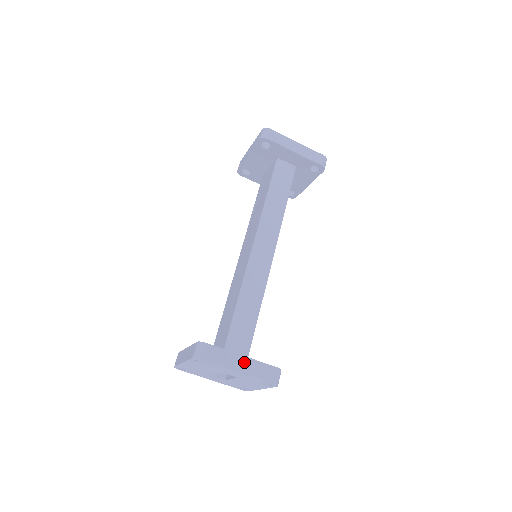
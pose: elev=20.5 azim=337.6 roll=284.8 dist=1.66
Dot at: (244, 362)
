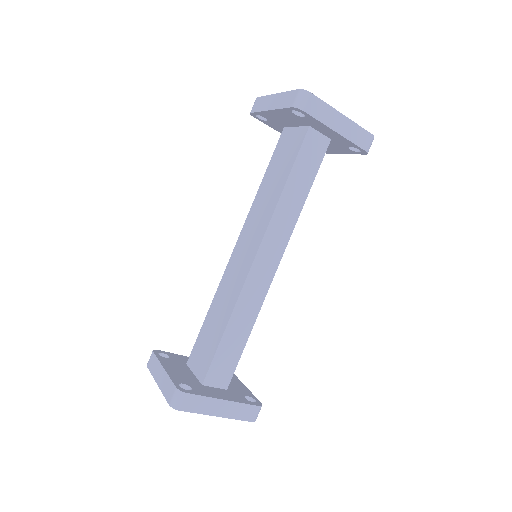
Dot at: (225, 406)
